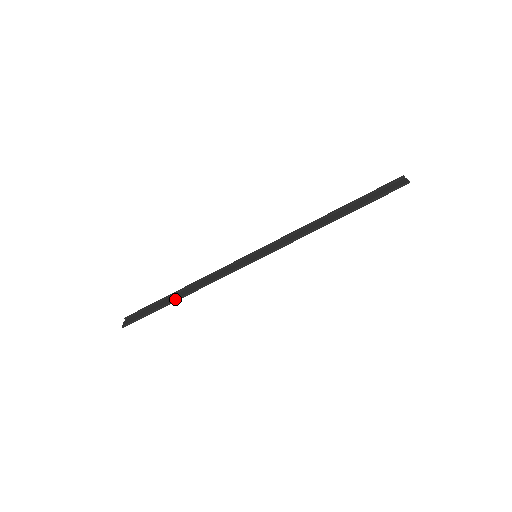
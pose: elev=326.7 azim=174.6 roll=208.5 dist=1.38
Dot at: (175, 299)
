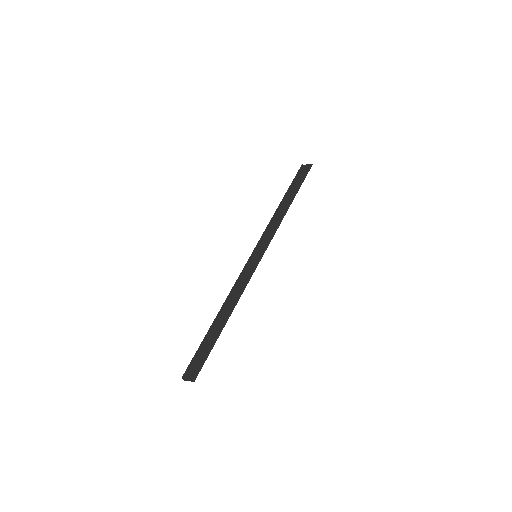
Dot at: (223, 324)
